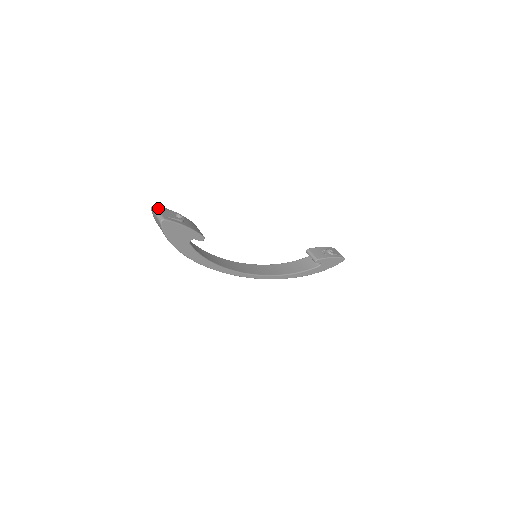
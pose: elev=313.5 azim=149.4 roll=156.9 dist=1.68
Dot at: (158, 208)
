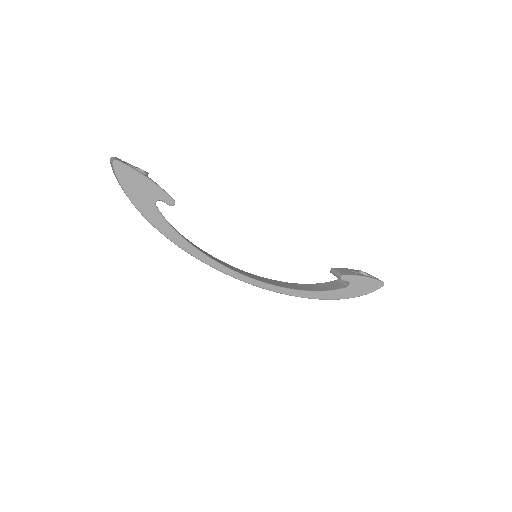
Dot at: occluded
